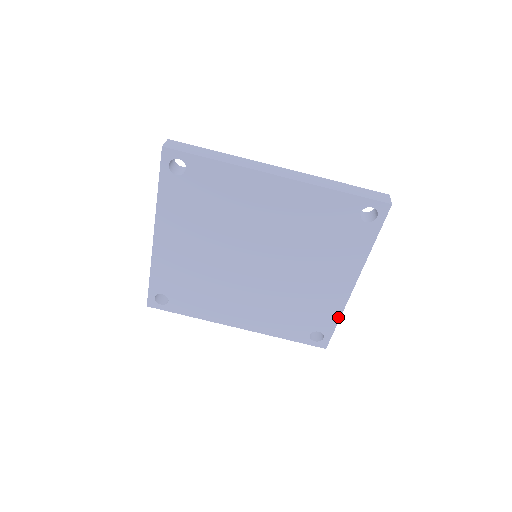
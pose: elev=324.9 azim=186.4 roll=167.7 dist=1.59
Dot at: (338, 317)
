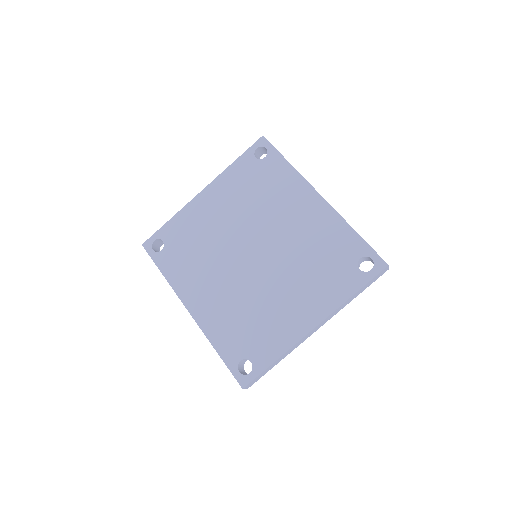
Dot at: (278, 355)
